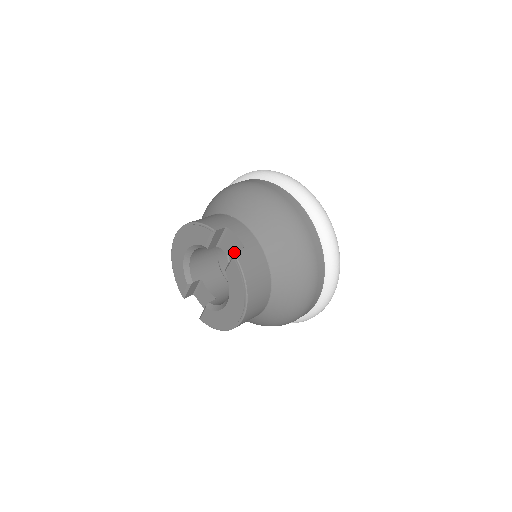
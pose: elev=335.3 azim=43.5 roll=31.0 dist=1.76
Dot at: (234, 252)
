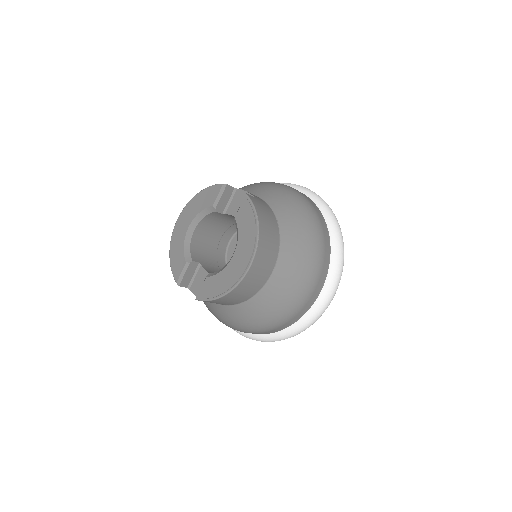
Dot at: (246, 193)
